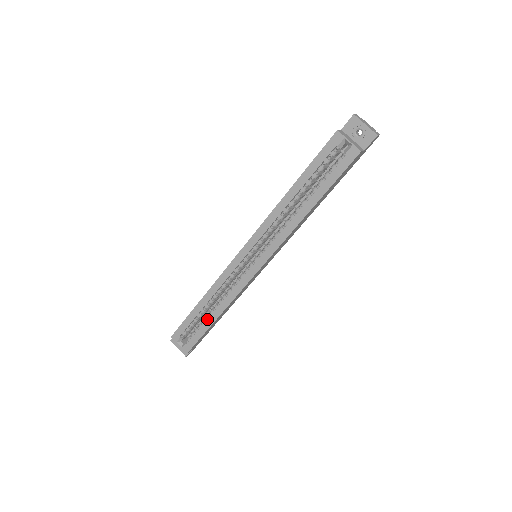
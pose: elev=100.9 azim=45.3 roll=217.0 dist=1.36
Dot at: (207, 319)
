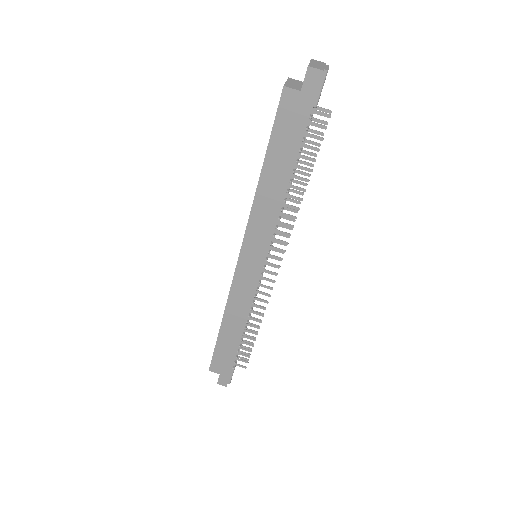
Dot at: occluded
